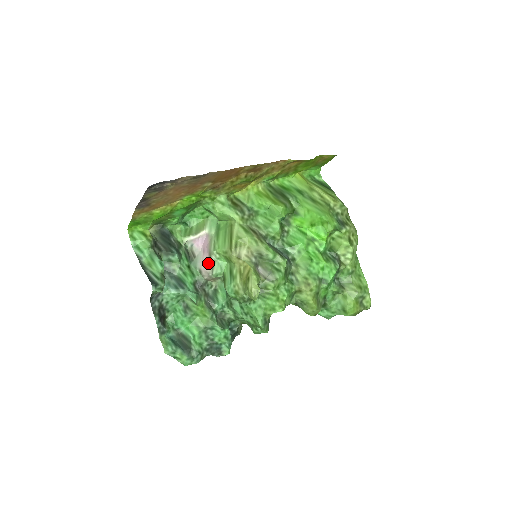
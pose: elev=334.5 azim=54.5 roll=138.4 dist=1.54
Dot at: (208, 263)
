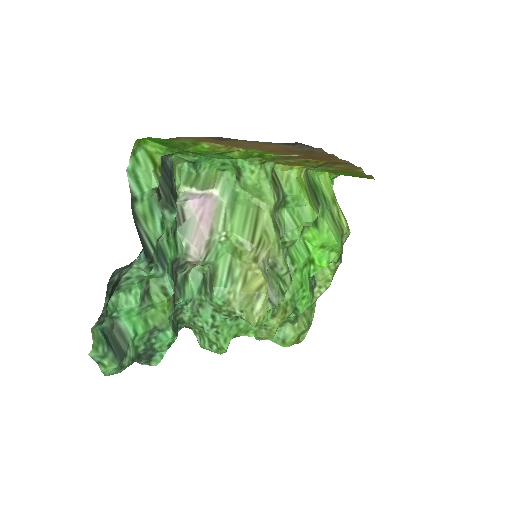
Dot at: (204, 242)
